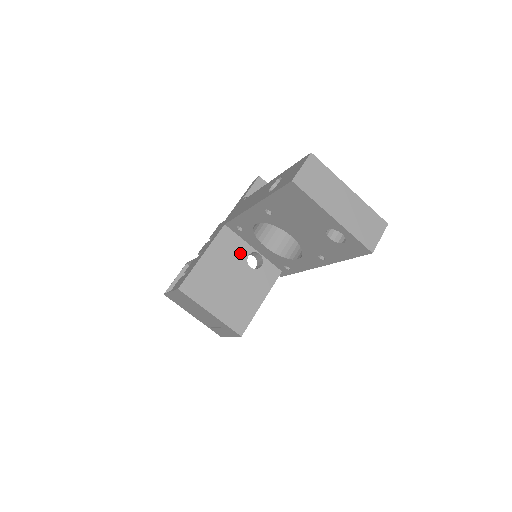
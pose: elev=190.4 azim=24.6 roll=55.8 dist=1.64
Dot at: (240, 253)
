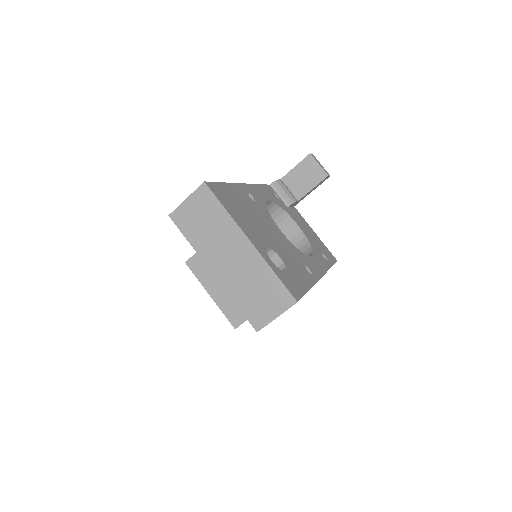
Dot at: occluded
